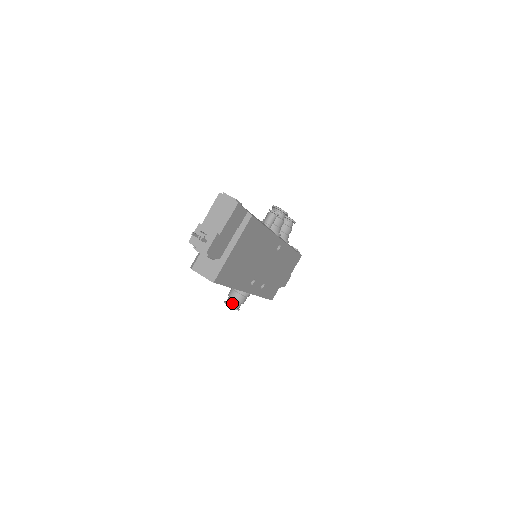
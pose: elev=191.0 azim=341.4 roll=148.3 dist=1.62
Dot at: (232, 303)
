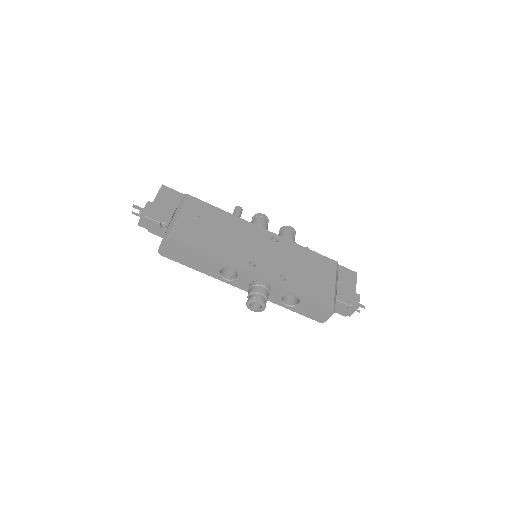
Dot at: (250, 298)
